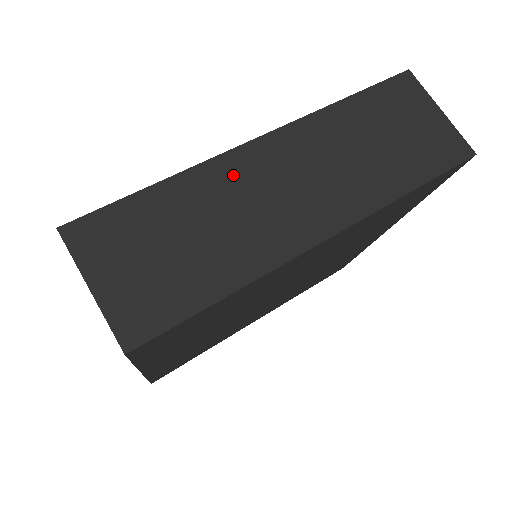
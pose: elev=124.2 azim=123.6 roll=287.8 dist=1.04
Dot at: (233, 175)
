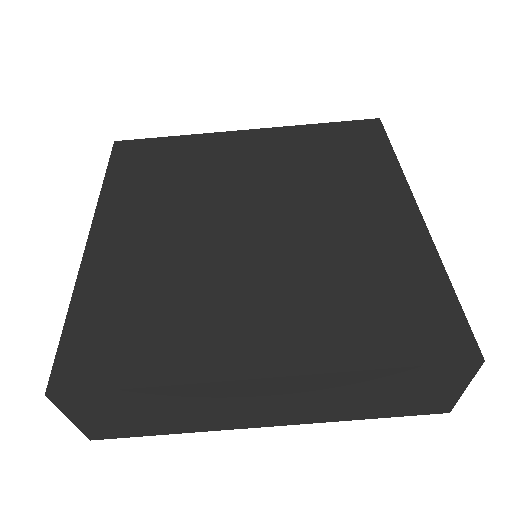
Dot at: (219, 393)
